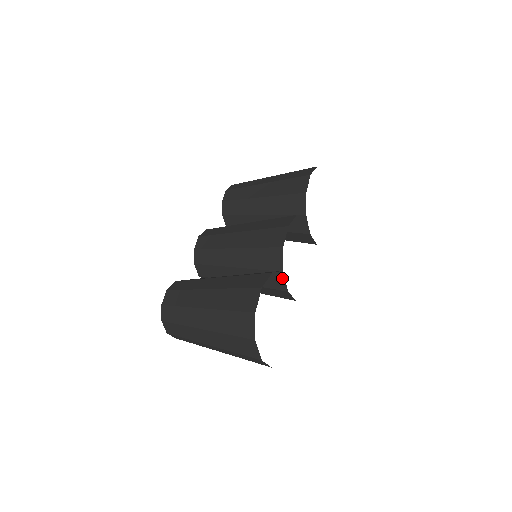
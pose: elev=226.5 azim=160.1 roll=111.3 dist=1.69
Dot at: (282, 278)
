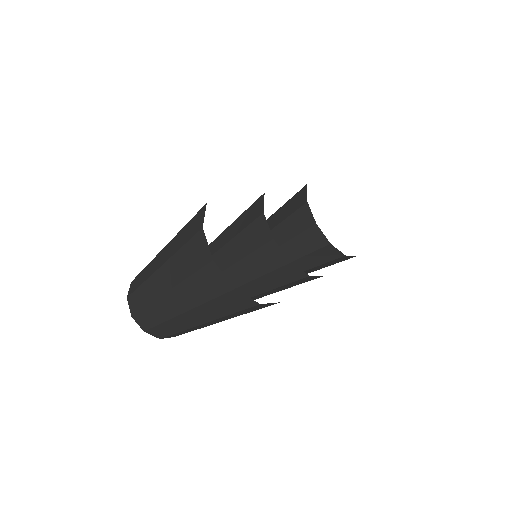
Dot at: (264, 223)
